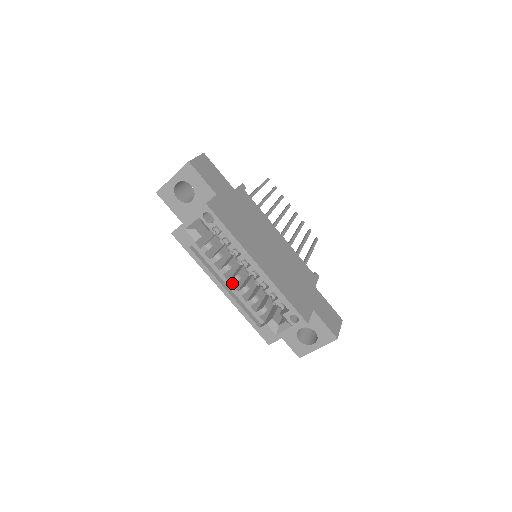
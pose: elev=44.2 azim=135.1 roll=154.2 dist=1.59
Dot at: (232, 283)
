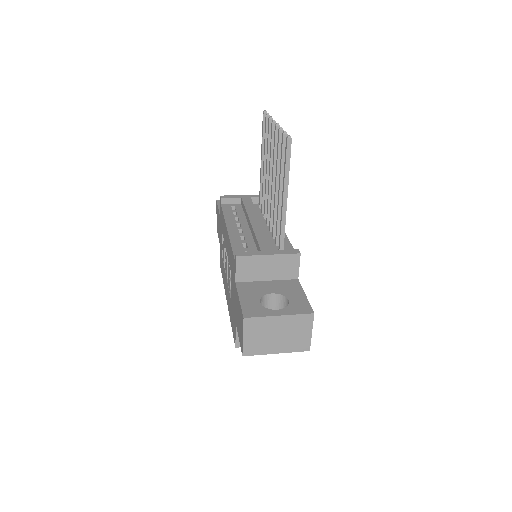
Dot at: occluded
